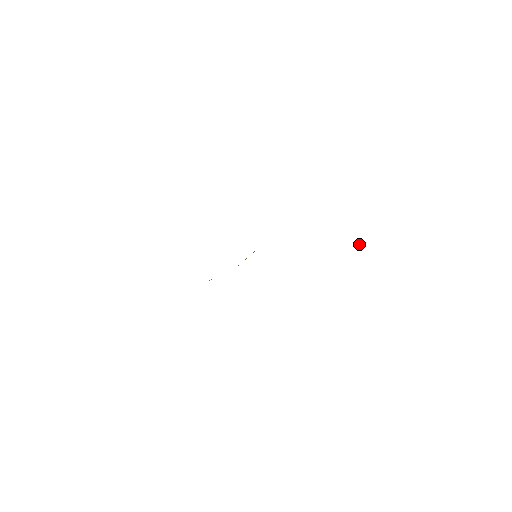
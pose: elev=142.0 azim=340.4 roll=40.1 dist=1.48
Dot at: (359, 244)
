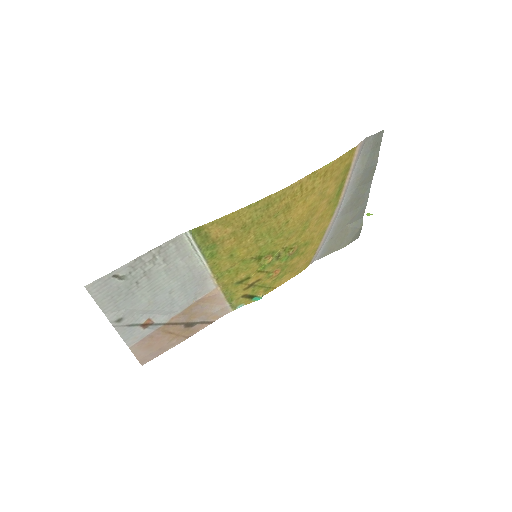
Dot at: (366, 214)
